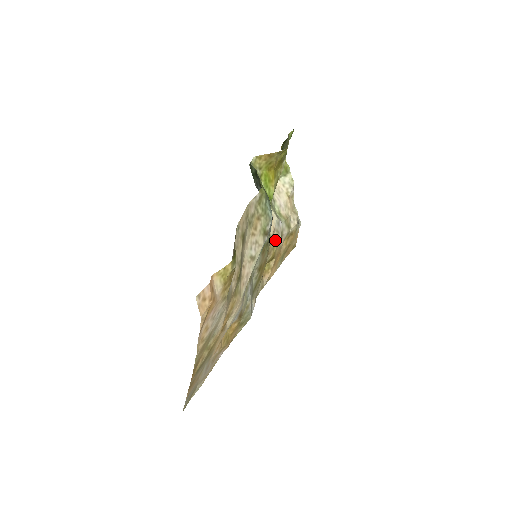
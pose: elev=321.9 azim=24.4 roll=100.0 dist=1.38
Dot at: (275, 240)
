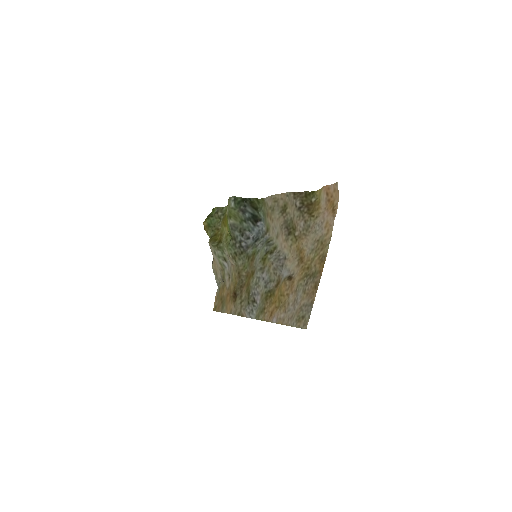
Dot at: (233, 274)
